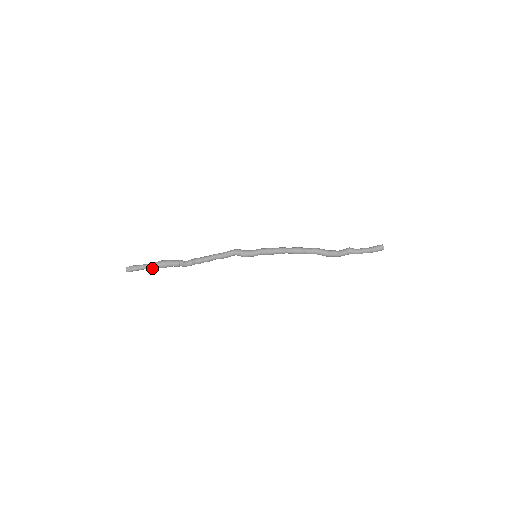
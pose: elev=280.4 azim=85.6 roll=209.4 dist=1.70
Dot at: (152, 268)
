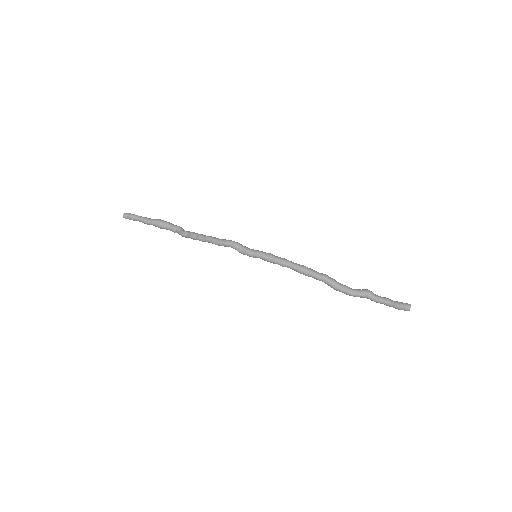
Dot at: (148, 224)
